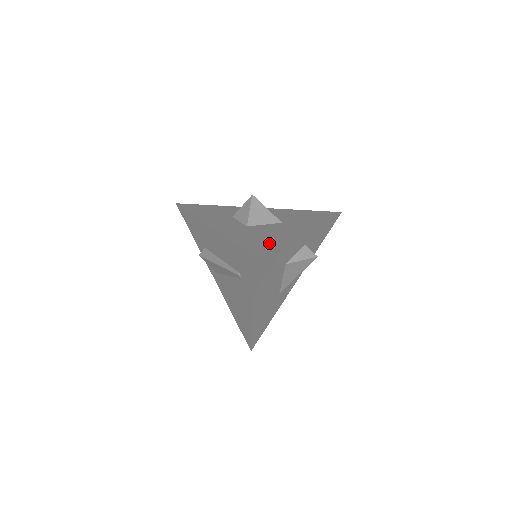
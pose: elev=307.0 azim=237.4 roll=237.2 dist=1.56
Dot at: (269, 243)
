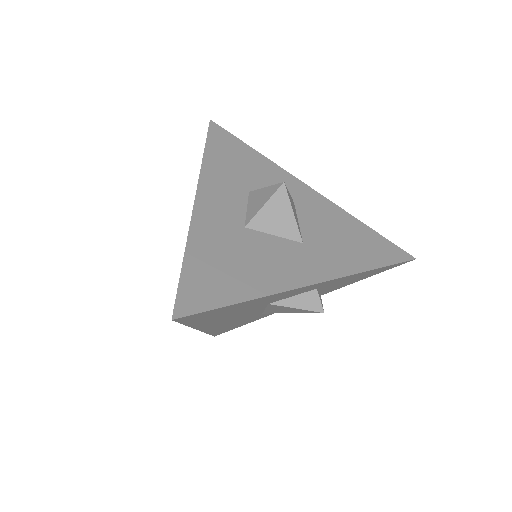
Dot at: (230, 290)
